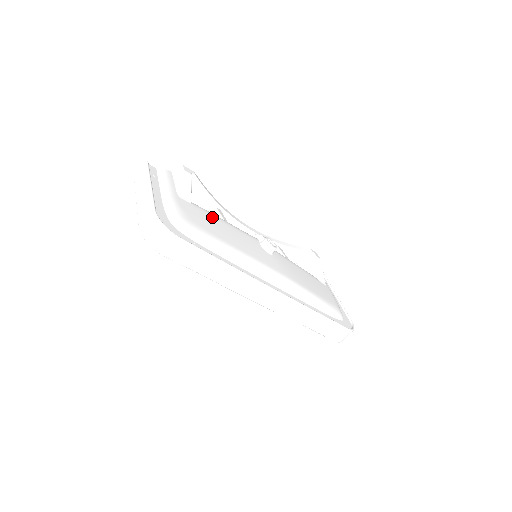
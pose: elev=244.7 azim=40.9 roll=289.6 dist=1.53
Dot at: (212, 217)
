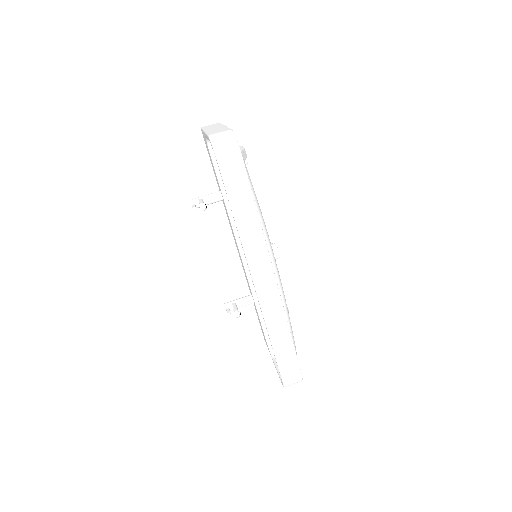
Dot at: occluded
